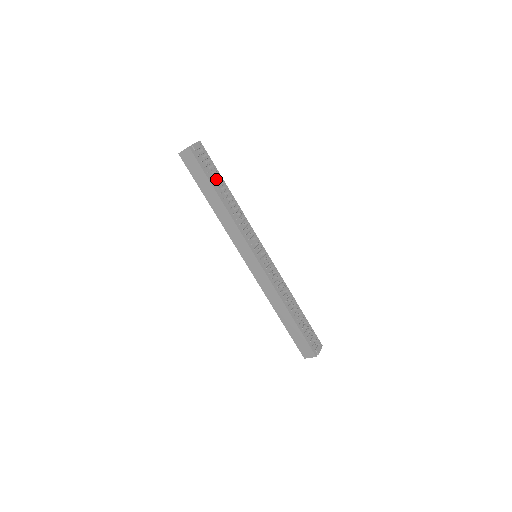
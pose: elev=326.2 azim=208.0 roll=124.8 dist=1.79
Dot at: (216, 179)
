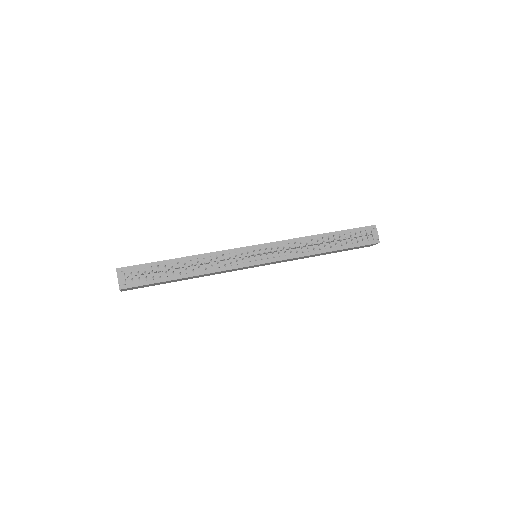
Dot at: (163, 271)
